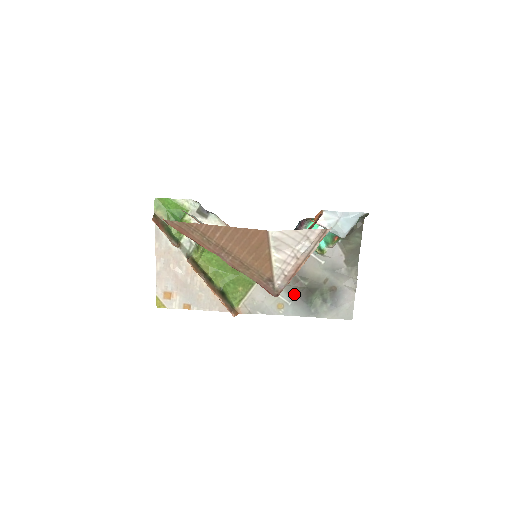
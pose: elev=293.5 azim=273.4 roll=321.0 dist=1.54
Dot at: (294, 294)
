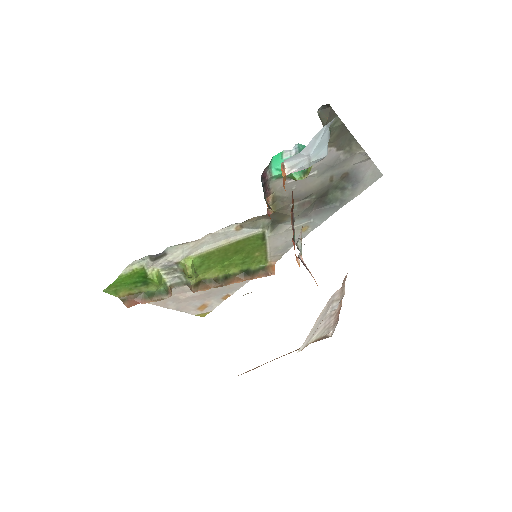
Dot at: (309, 213)
